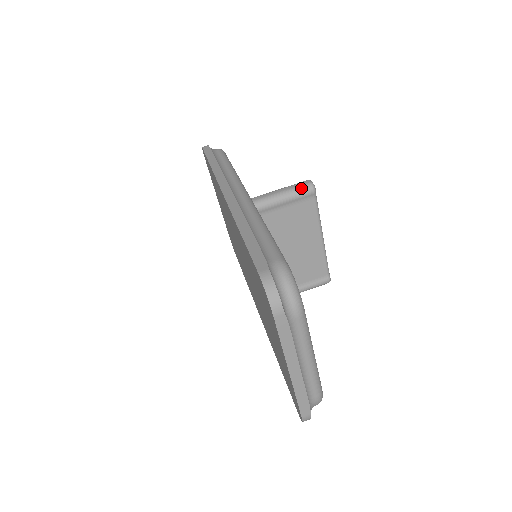
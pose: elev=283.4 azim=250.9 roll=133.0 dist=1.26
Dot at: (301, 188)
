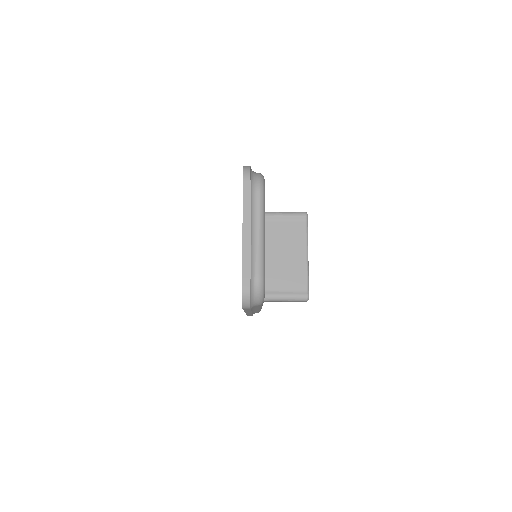
Dot at: (298, 212)
